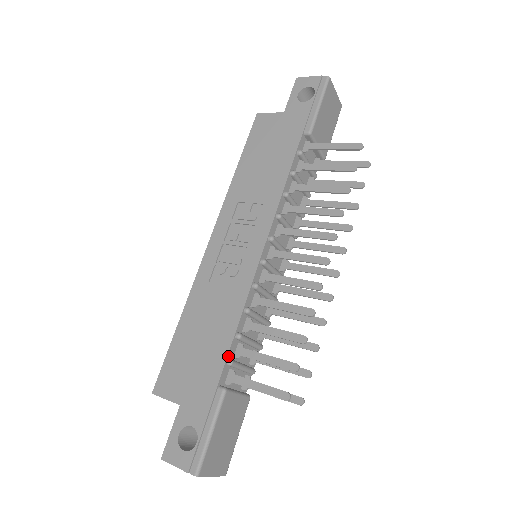
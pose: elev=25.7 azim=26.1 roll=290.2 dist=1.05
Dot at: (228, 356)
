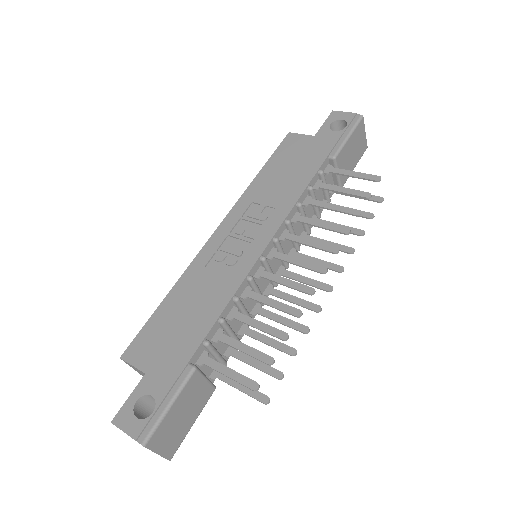
Dot at: (206, 336)
